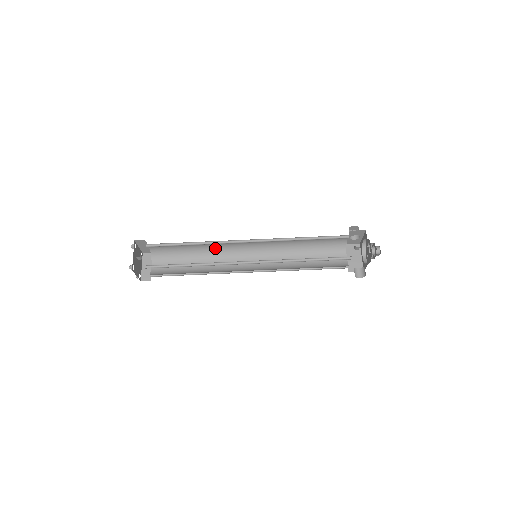
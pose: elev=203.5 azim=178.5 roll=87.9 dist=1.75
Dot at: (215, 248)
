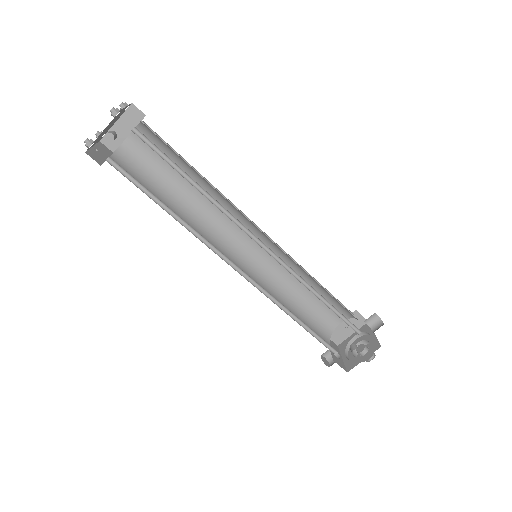
Dot at: occluded
